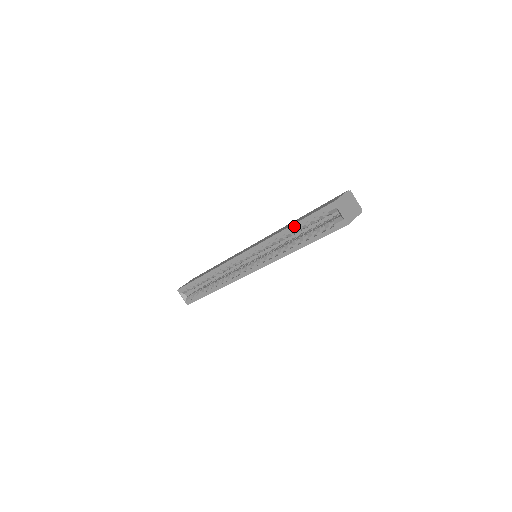
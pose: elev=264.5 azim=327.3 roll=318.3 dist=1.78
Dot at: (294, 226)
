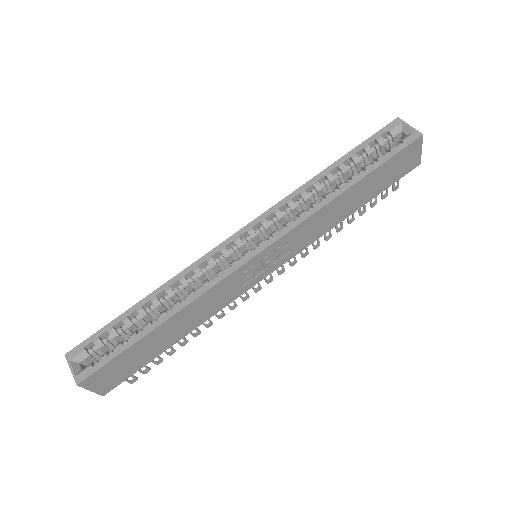
Dot at: (340, 161)
